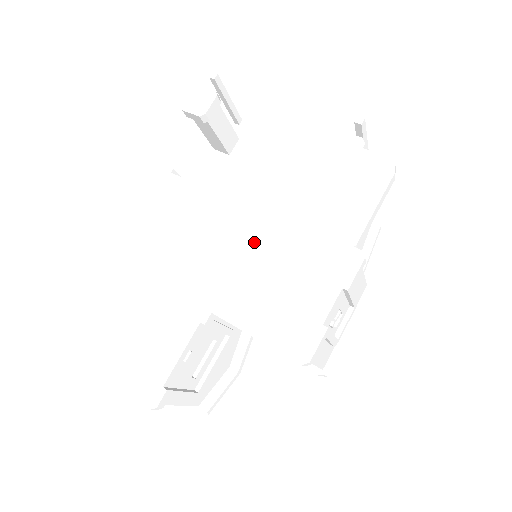
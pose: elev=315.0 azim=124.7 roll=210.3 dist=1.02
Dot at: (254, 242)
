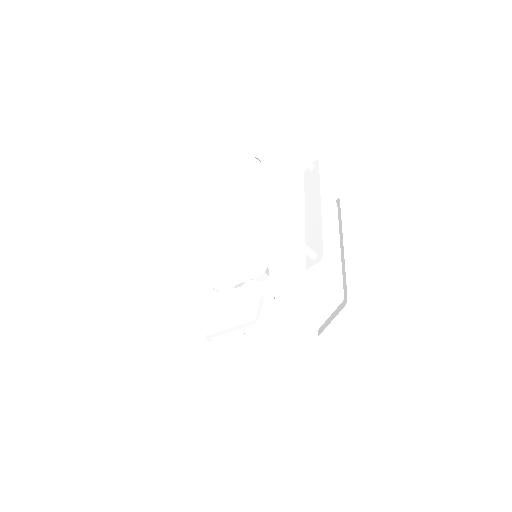
Dot at: (202, 246)
